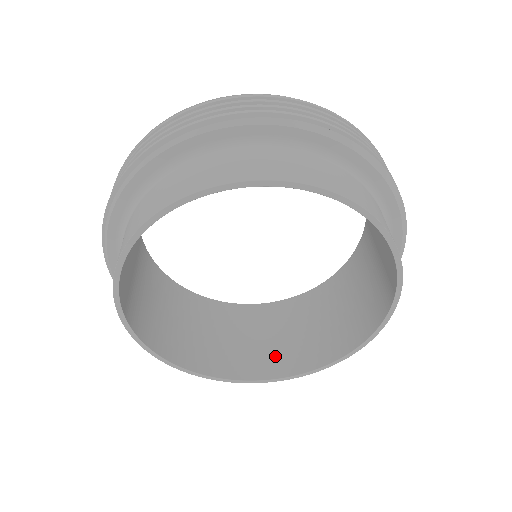
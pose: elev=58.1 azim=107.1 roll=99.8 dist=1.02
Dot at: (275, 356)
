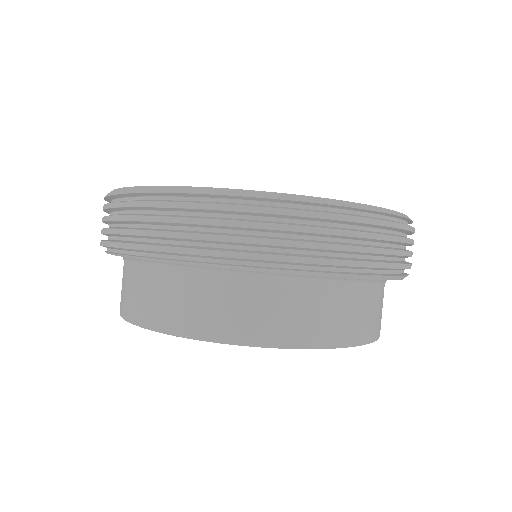
Dot at: occluded
